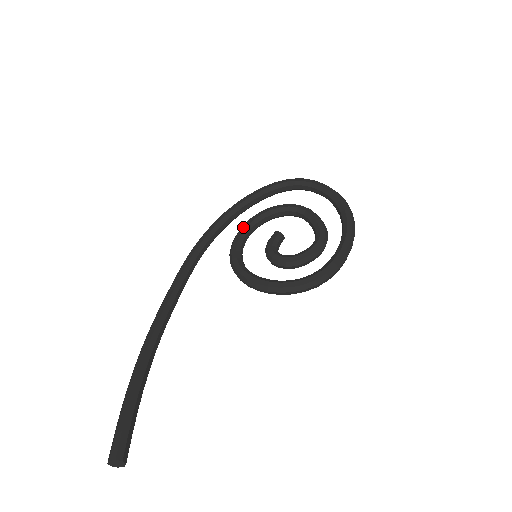
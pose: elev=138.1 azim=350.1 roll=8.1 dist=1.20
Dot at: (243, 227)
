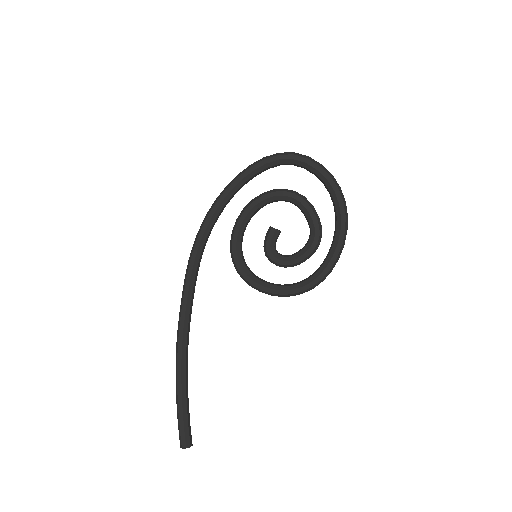
Dot at: (239, 222)
